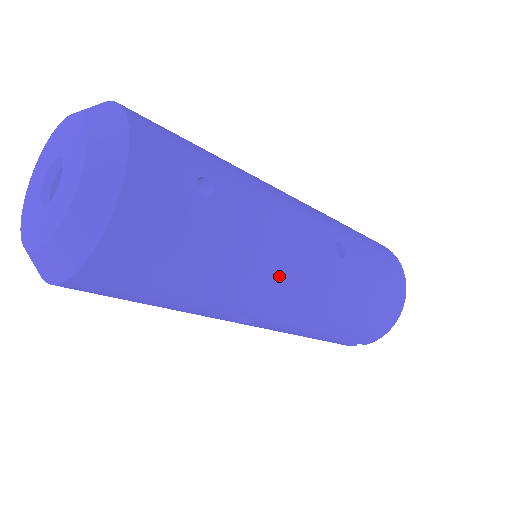
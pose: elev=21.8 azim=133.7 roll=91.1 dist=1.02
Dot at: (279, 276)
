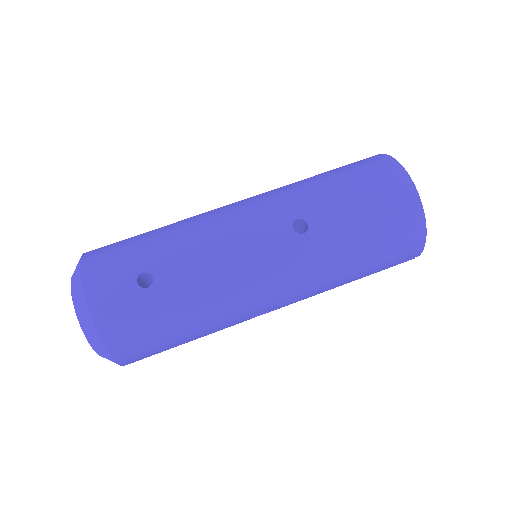
Dot at: (245, 289)
